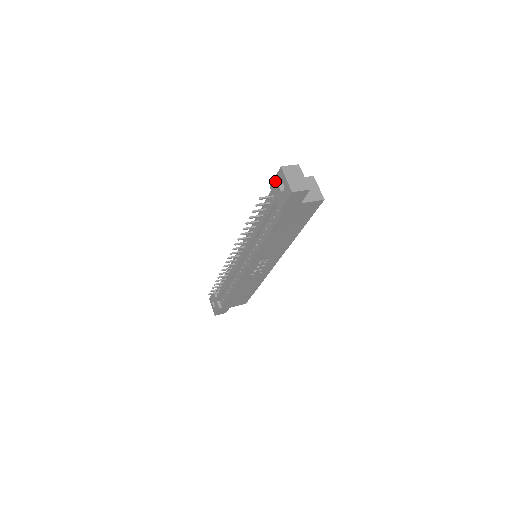
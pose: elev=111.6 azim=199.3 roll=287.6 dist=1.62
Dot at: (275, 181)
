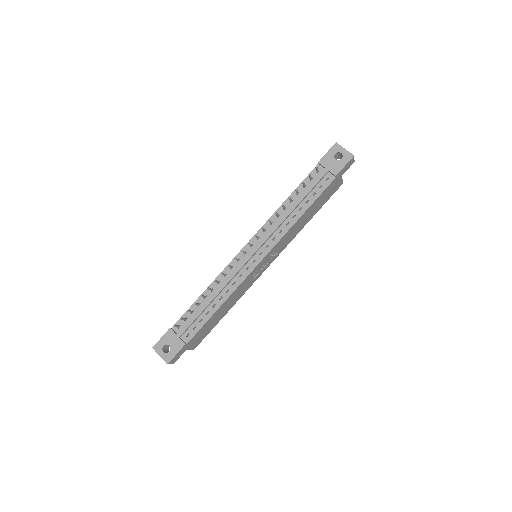
Dot at: (328, 155)
